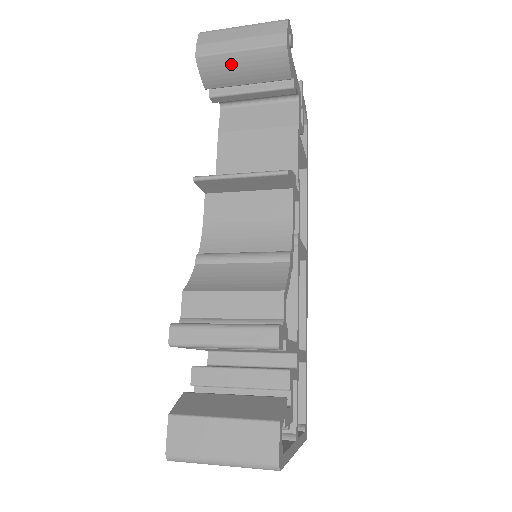
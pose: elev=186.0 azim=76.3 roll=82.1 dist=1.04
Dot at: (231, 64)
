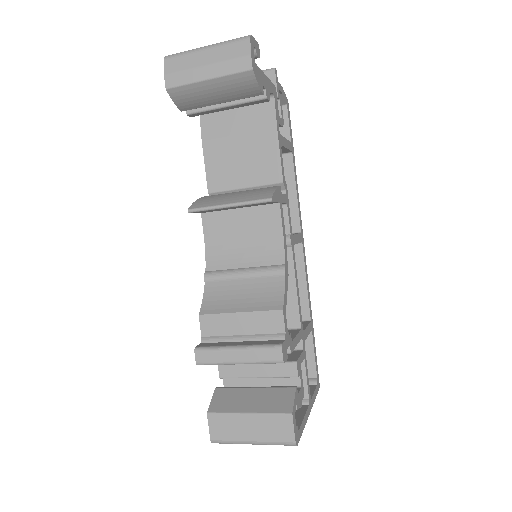
Dot at: (202, 91)
